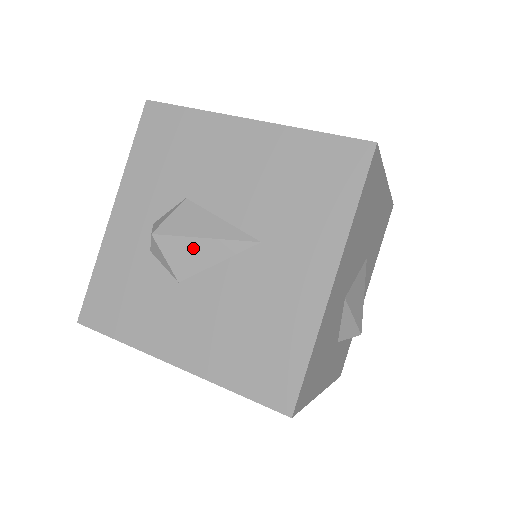
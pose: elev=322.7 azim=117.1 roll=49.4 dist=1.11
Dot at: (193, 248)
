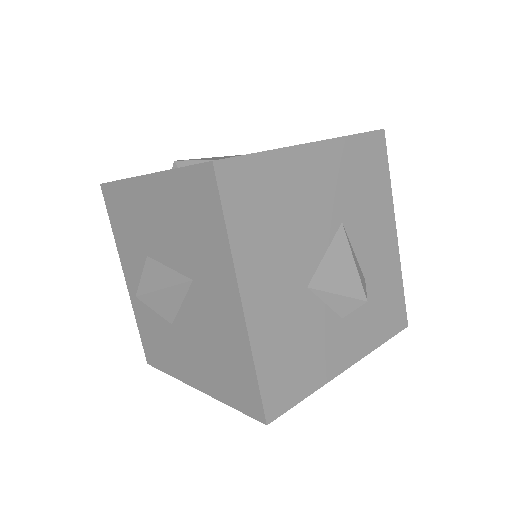
Dot at: (161, 298)
